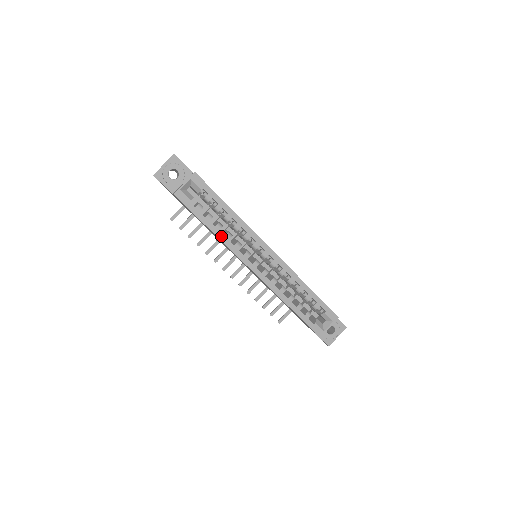
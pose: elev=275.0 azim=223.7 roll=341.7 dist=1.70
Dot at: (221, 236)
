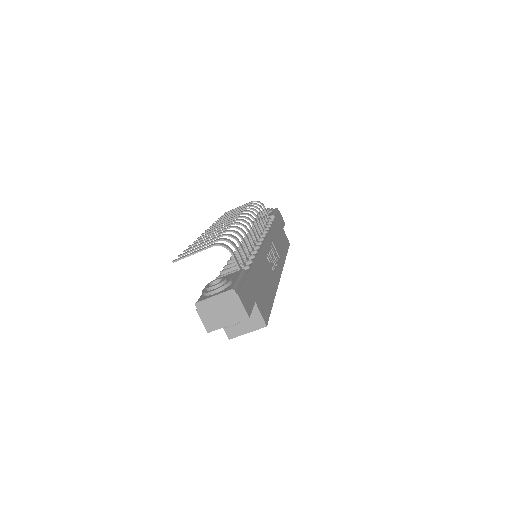
Dot at: occluded
